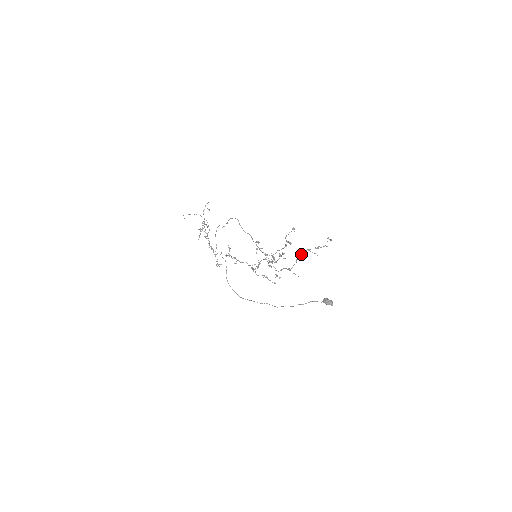
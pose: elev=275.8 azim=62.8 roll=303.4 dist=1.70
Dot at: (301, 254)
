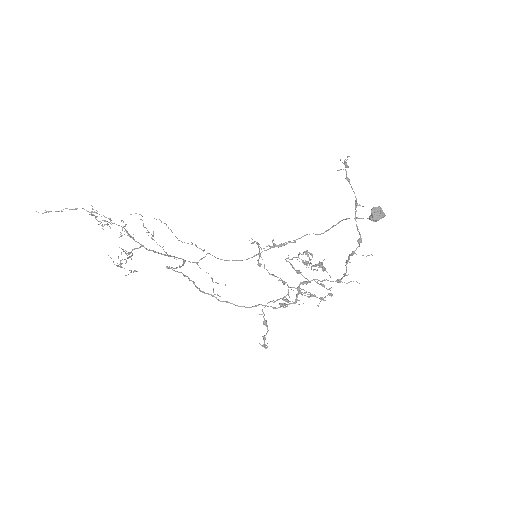
Dot at: (345, 265)
